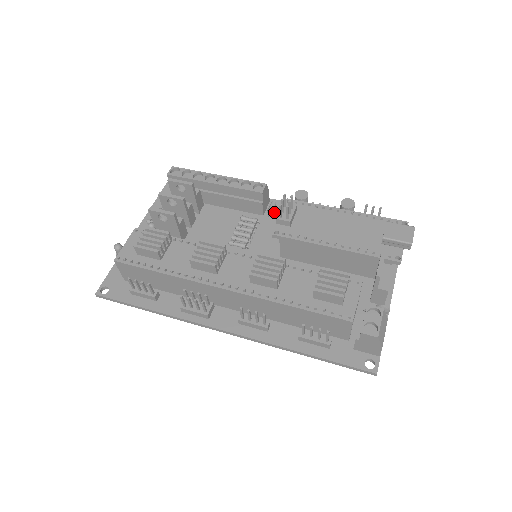
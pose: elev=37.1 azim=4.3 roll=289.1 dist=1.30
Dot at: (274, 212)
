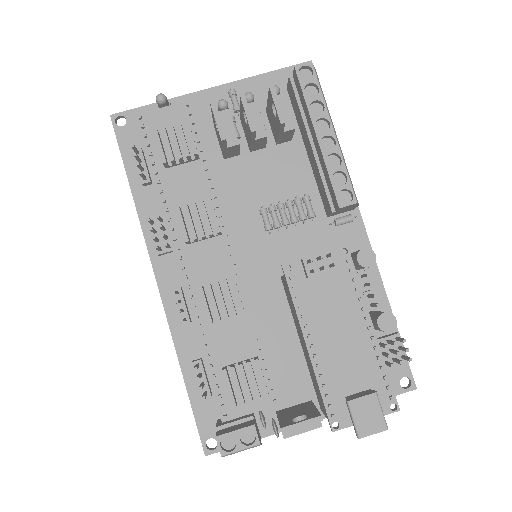
Dot at: (340, 226)
